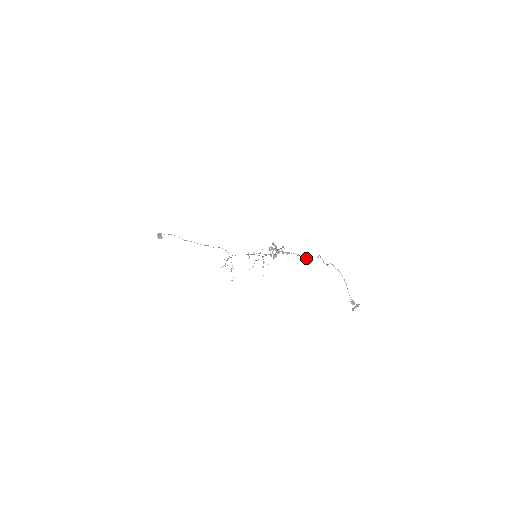
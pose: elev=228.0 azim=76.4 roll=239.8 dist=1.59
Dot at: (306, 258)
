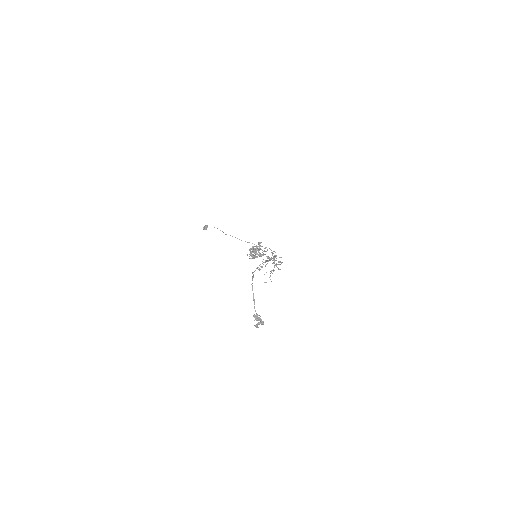
Dot at: occluded
